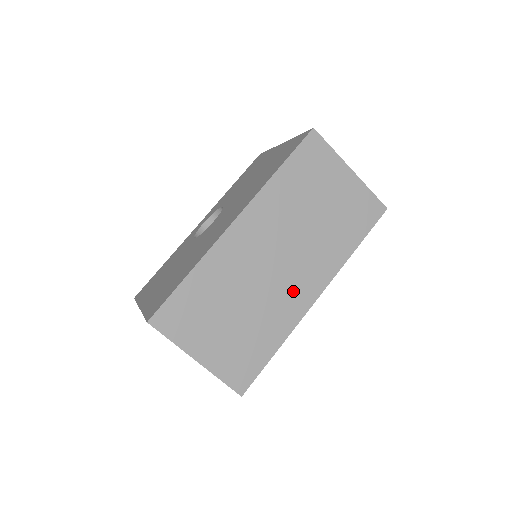
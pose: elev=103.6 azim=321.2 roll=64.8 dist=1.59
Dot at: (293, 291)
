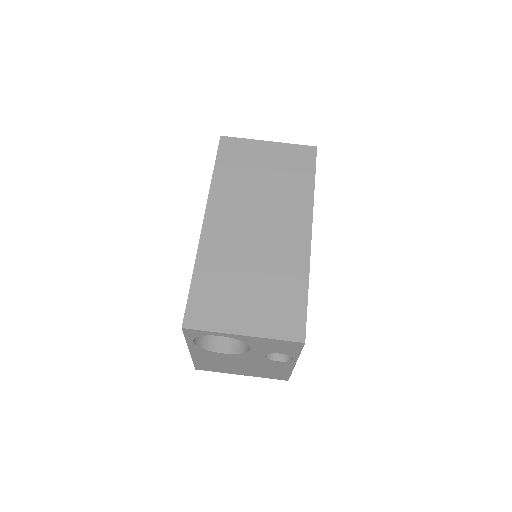
Dot at: (287, 240)
